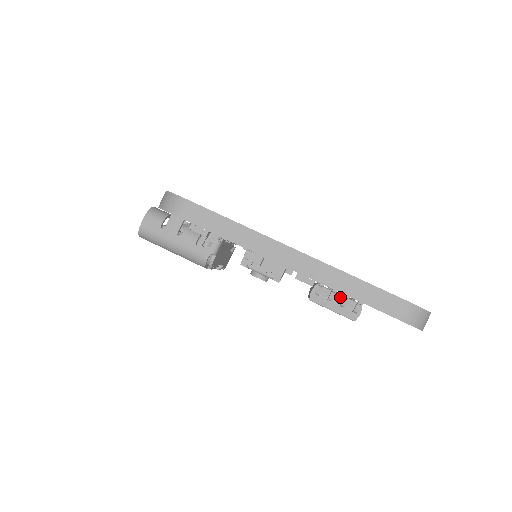
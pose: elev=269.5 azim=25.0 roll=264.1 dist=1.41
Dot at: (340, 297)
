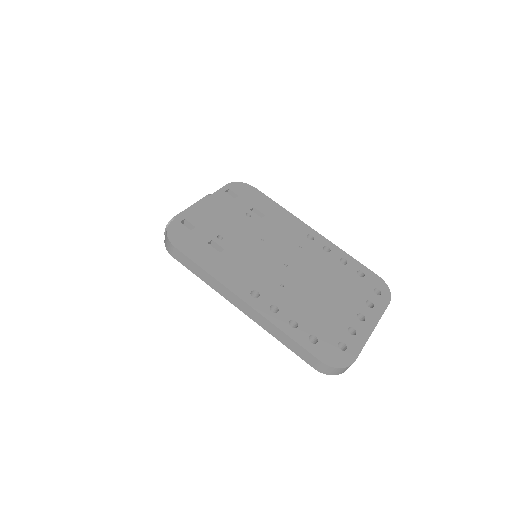
Dot at: occluded
